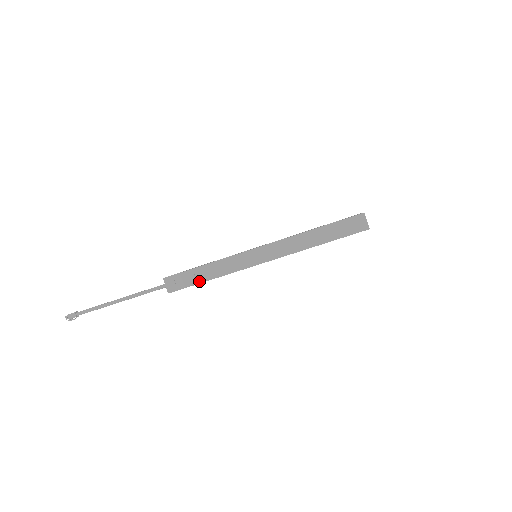
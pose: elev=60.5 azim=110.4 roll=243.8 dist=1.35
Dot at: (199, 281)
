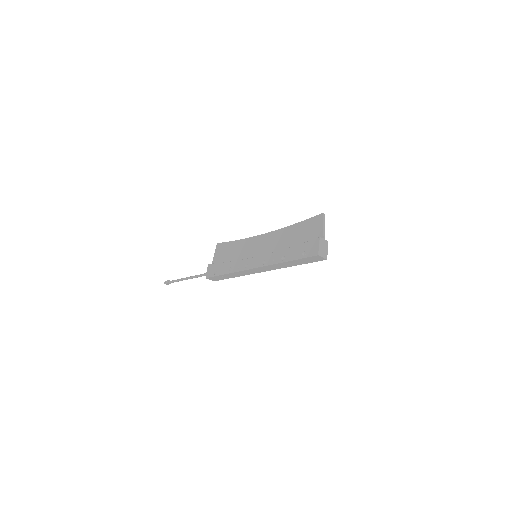
Dot at: (228, 278)
